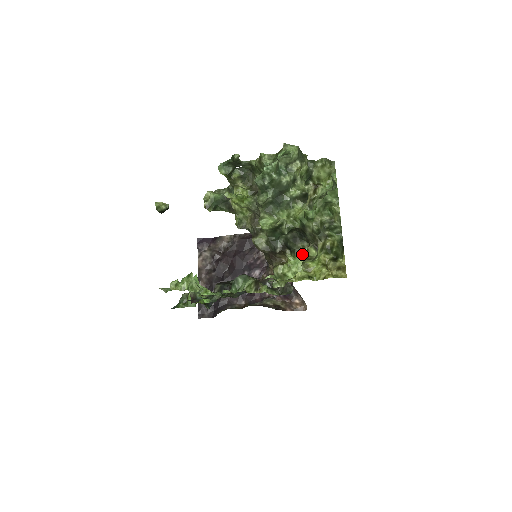
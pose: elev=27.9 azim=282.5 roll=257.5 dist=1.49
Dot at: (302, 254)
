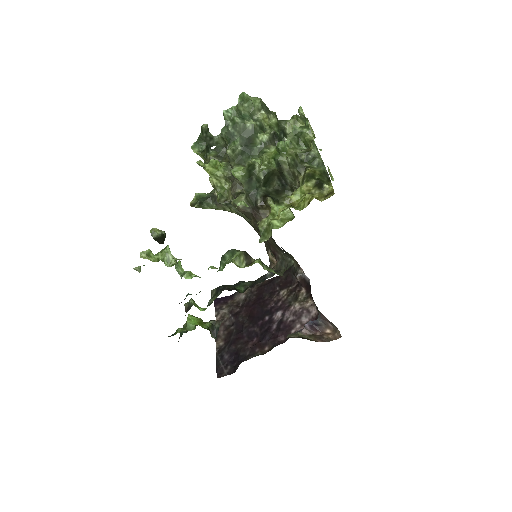
Dot at: occluded
